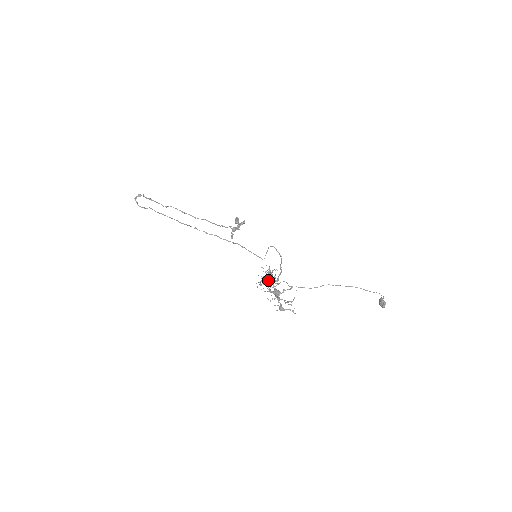
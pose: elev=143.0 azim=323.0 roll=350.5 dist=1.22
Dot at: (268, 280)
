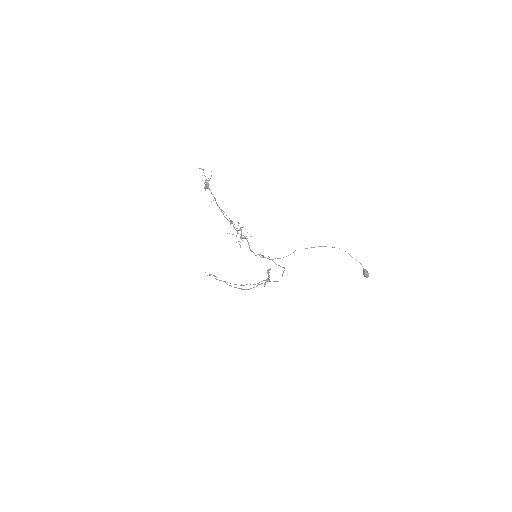
Dot at: (230, 220)
